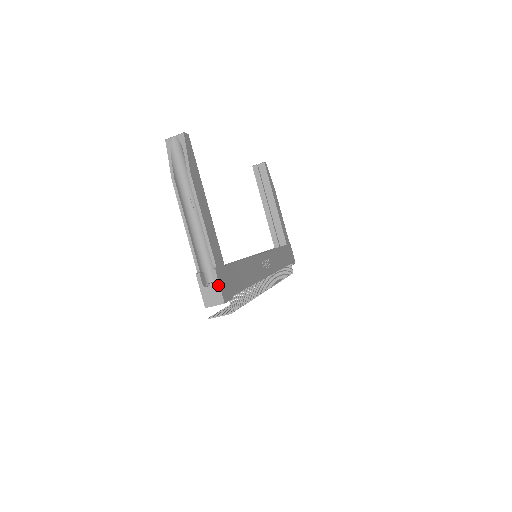
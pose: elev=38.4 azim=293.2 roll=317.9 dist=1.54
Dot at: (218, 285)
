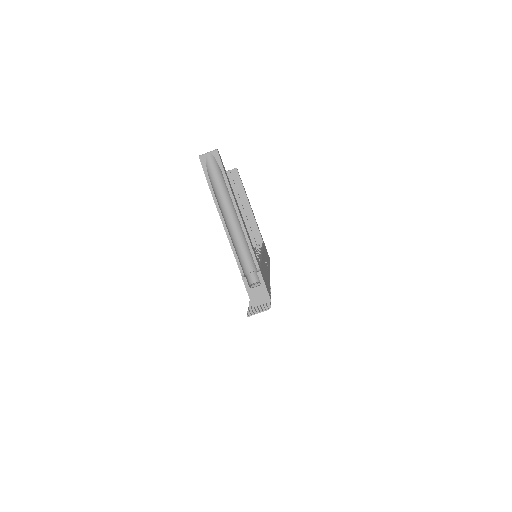
Dot at: (264, 285)
